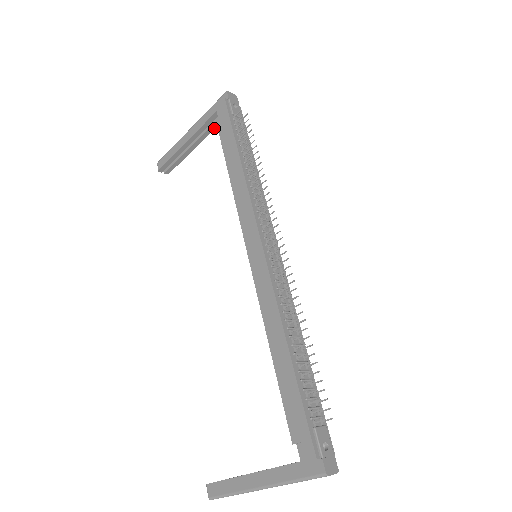
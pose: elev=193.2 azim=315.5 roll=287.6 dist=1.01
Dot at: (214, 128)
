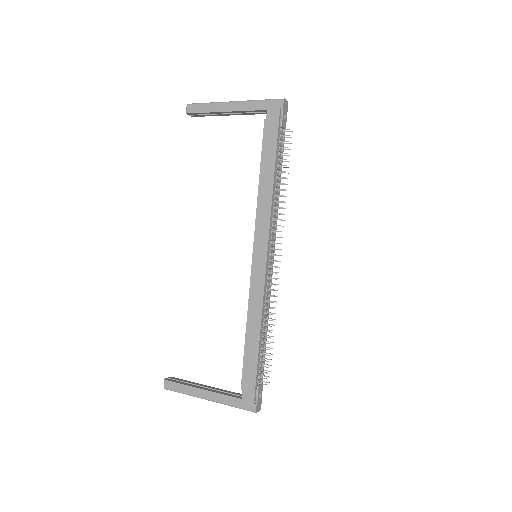
Dot at: occluded
